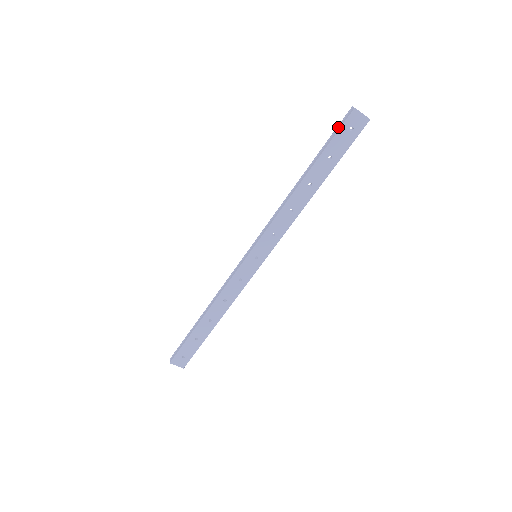
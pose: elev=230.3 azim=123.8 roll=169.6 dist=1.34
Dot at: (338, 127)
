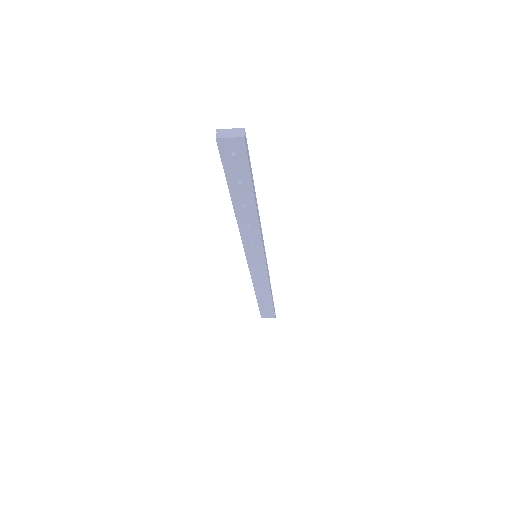
Dot at: (221, 155)
